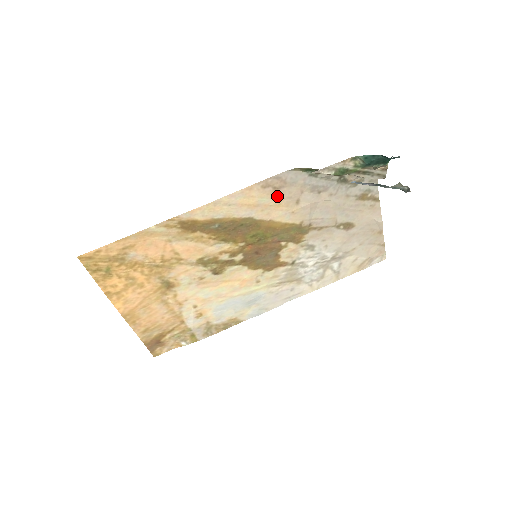
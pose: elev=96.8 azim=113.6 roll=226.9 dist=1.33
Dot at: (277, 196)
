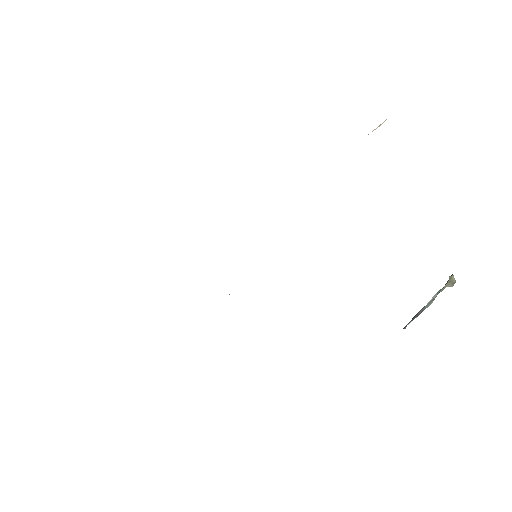
Dot at: occluded
